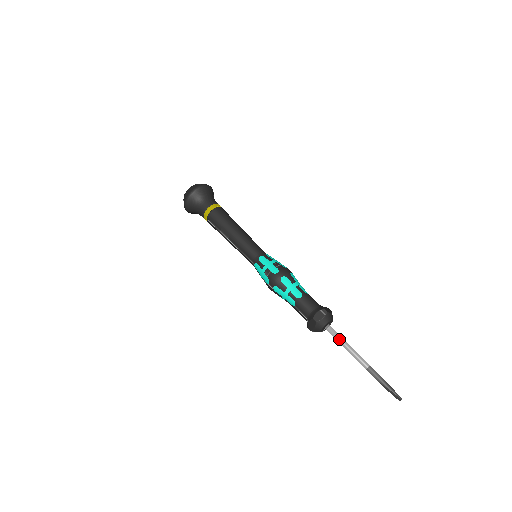
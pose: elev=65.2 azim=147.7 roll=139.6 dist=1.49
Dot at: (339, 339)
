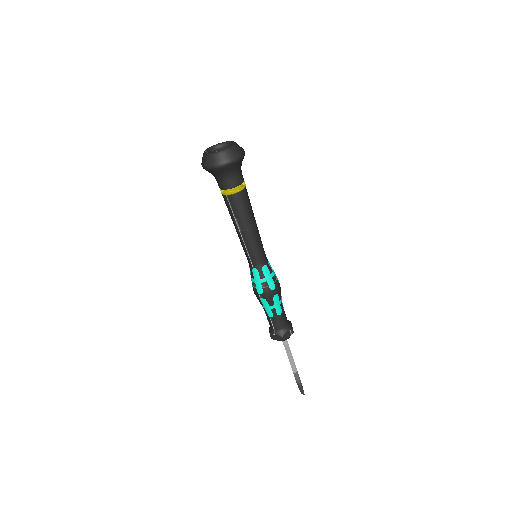
Dot at: (288, 349)
